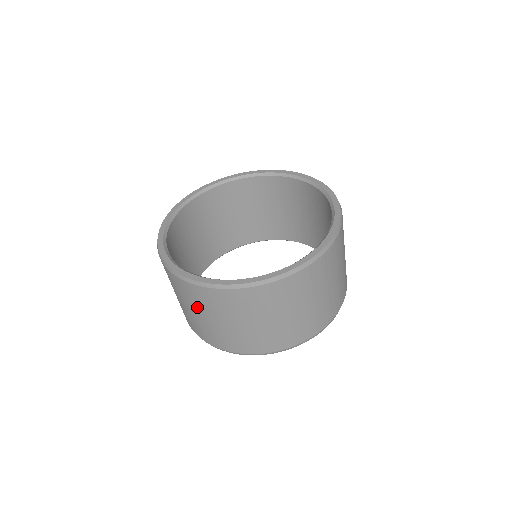
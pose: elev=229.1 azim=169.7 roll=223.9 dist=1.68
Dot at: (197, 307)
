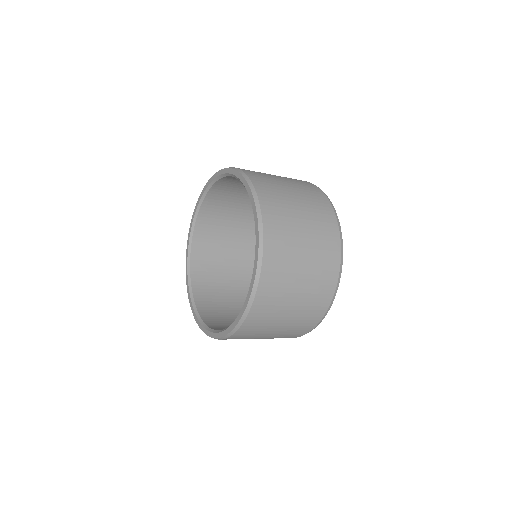
Dot at: (263, 333)
